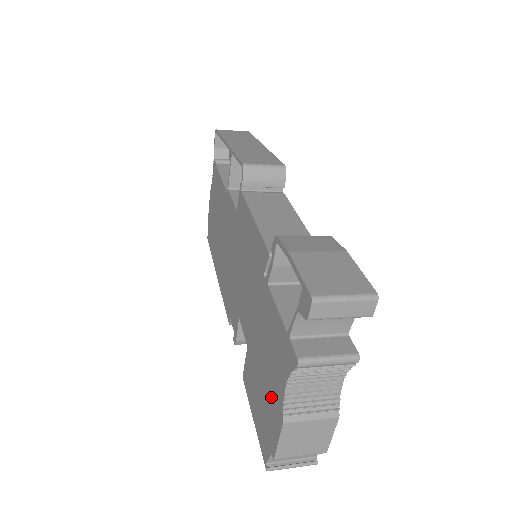
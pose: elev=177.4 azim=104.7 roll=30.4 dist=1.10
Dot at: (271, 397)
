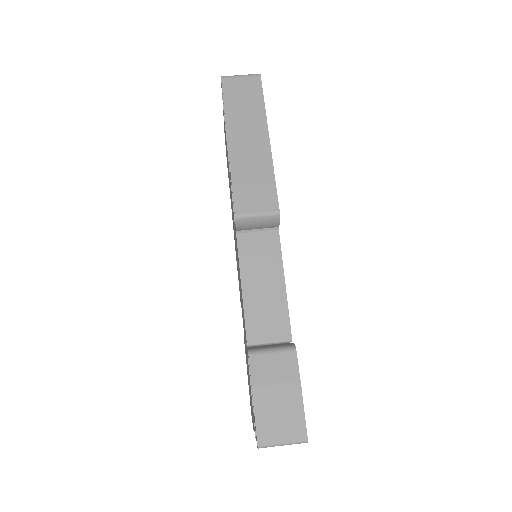
Dot at: occluded
